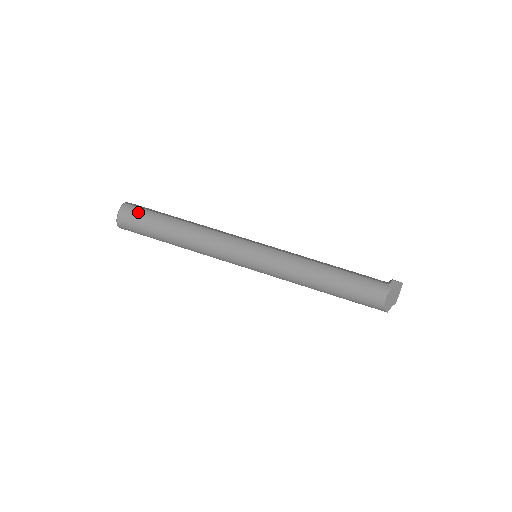
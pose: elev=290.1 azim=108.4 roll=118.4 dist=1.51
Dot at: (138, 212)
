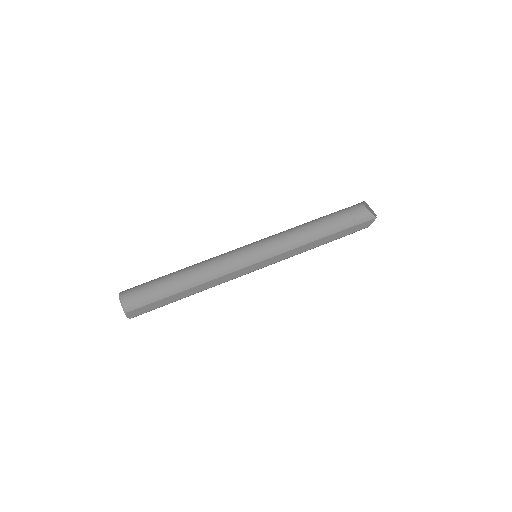
Dot at: (137, 286)
